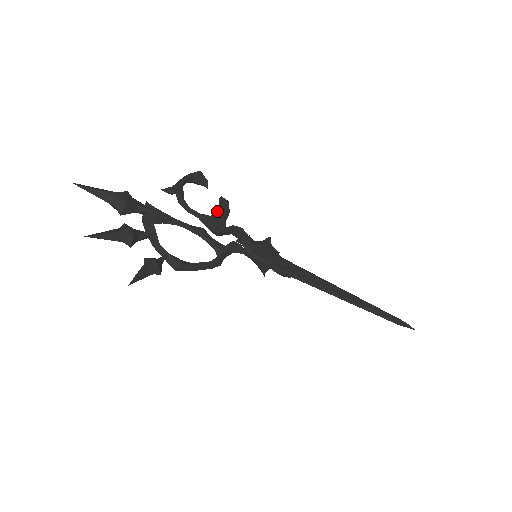
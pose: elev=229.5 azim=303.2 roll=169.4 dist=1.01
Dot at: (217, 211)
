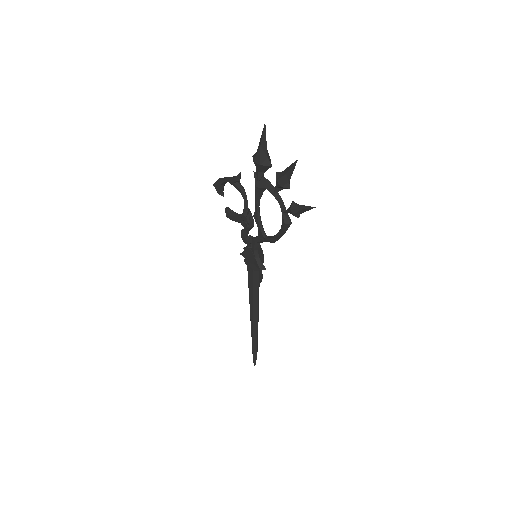
Dot at: (237, 213)
